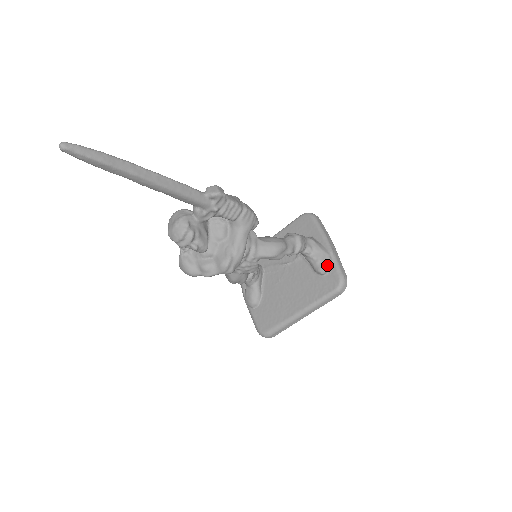
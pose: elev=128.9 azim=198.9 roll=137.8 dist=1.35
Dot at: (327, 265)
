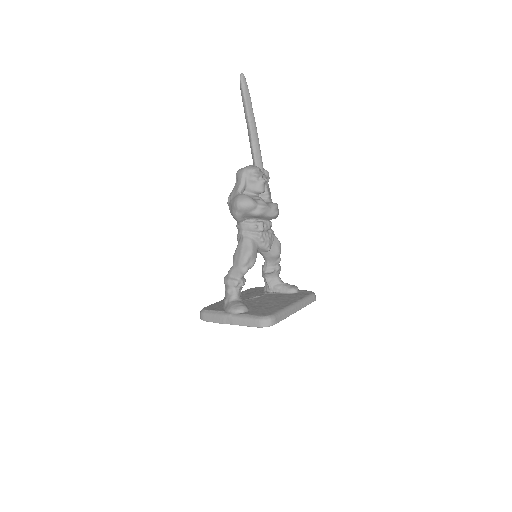
Dot at: occluded
